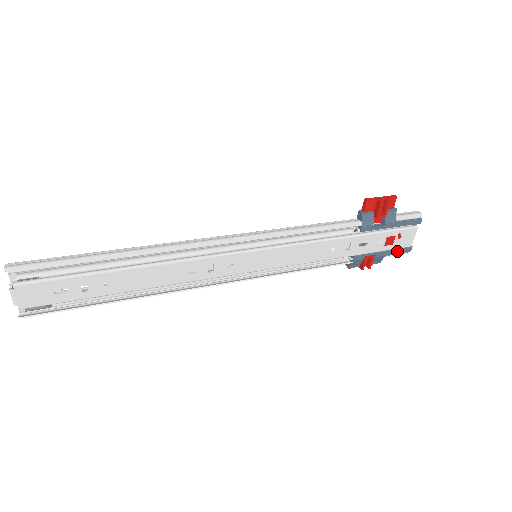
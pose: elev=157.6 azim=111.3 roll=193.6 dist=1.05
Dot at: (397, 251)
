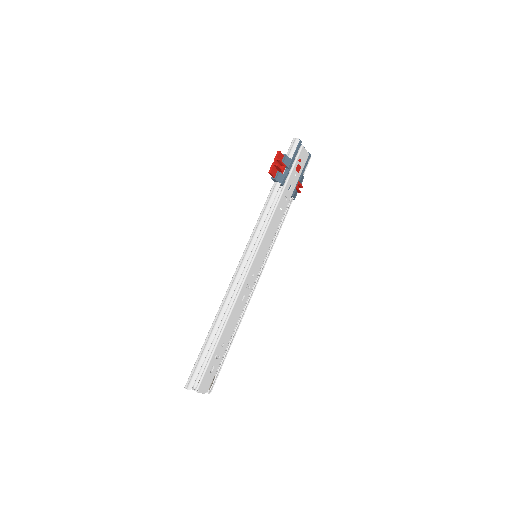
Dot at: (306, 165)
